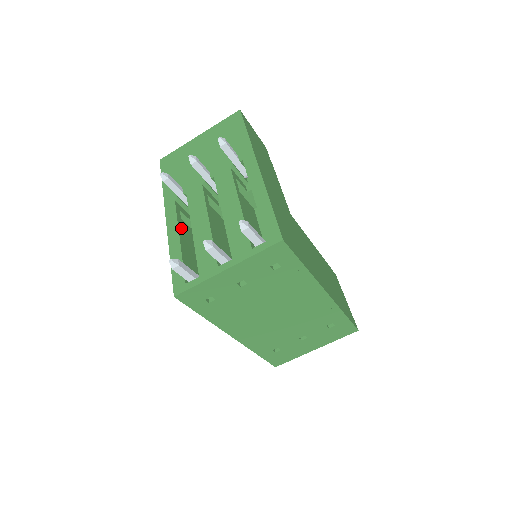
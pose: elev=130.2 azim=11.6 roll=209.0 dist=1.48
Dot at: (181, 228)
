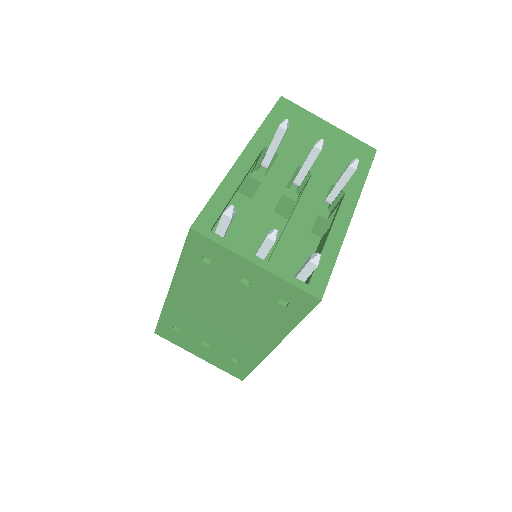
Dot at: (246, 175)
